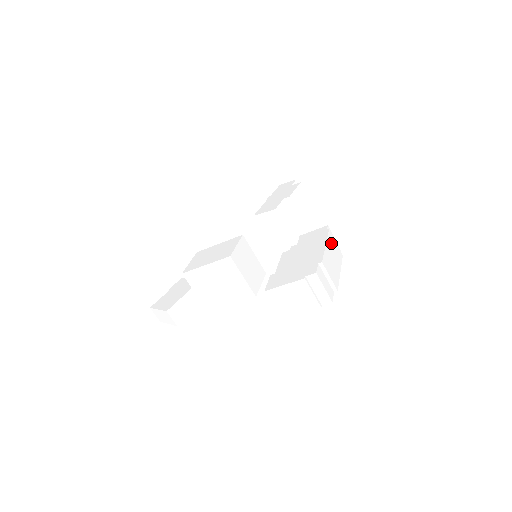
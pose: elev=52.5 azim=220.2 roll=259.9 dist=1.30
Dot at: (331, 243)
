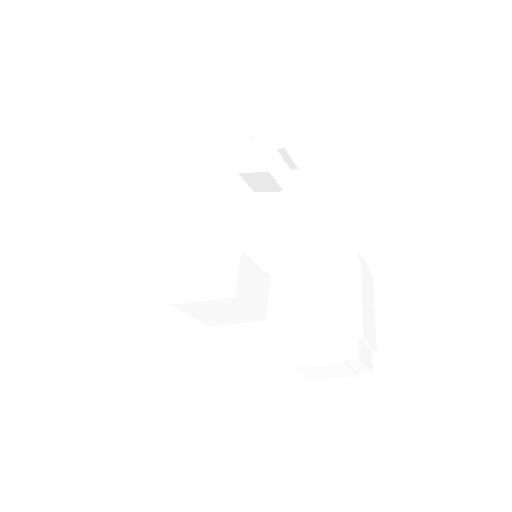
Dot at: (365, 282)
